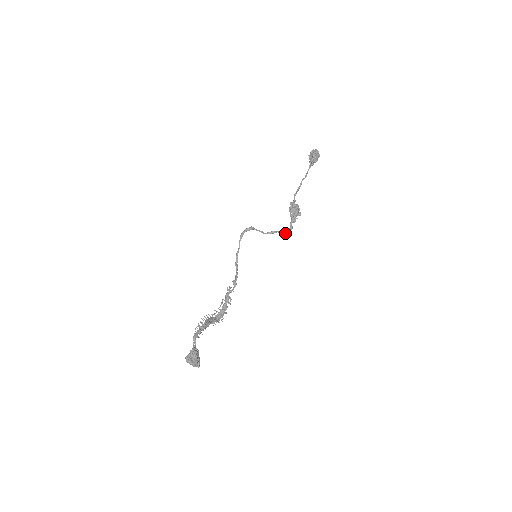
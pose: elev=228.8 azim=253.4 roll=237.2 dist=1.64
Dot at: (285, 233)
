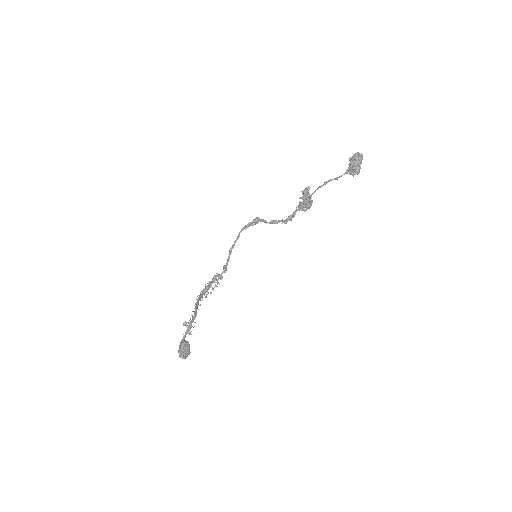
Dot at: occluded
